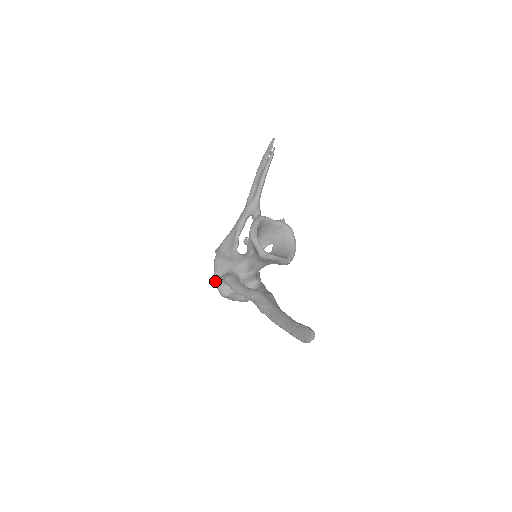
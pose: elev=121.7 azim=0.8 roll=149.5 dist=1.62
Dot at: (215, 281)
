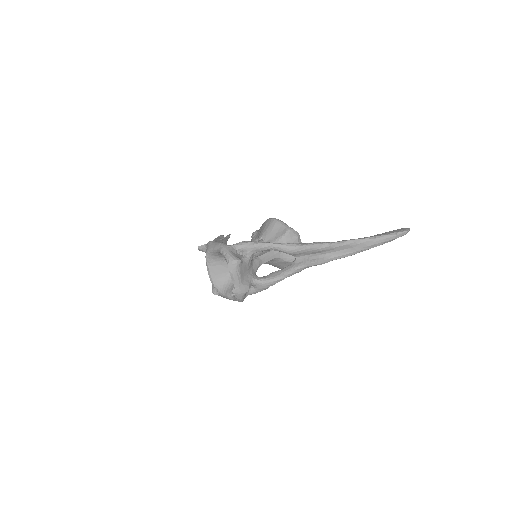
Dot at: (224, 246)
